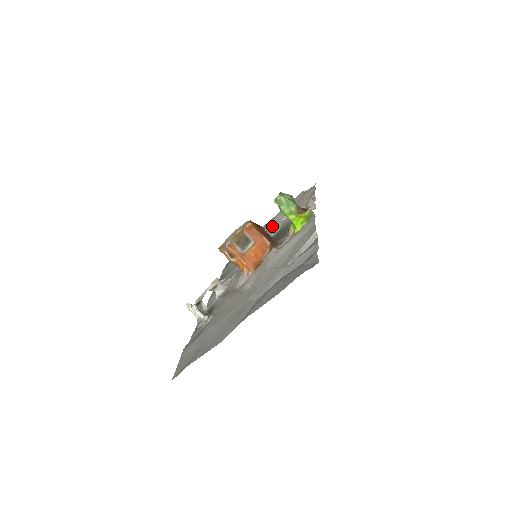
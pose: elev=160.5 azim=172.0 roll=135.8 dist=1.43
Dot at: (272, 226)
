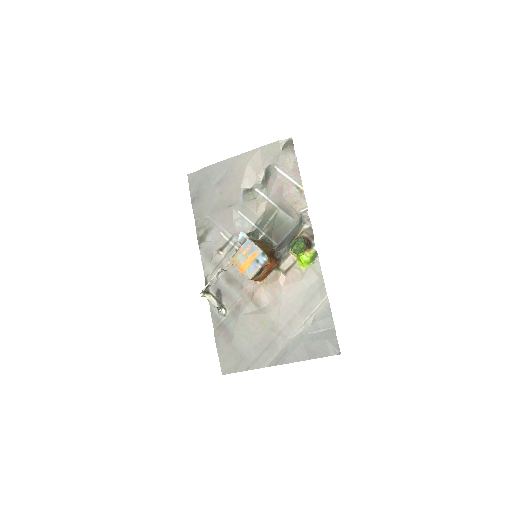
Dot at: (253, 192)
